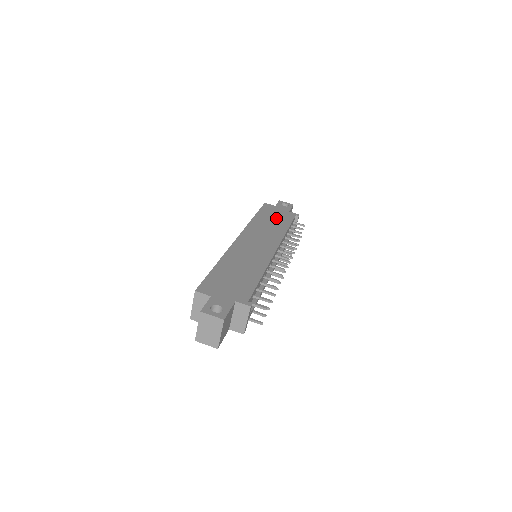
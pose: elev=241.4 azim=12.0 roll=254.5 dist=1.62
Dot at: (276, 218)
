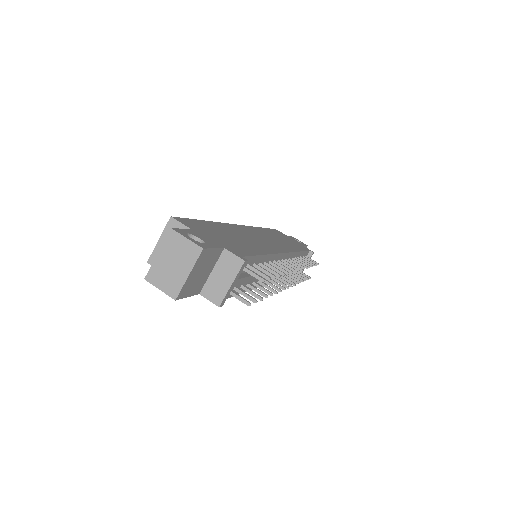
Dot at: (288, 240)
